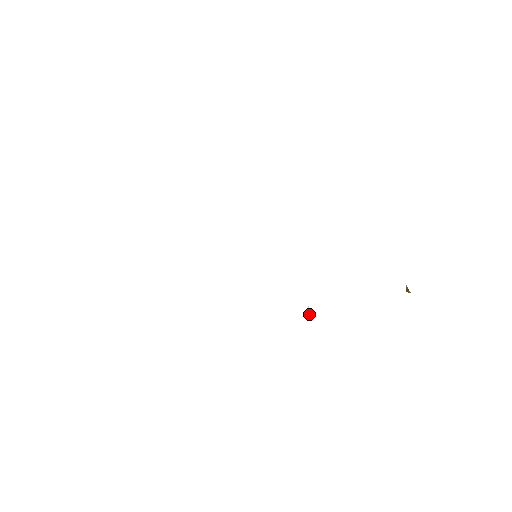
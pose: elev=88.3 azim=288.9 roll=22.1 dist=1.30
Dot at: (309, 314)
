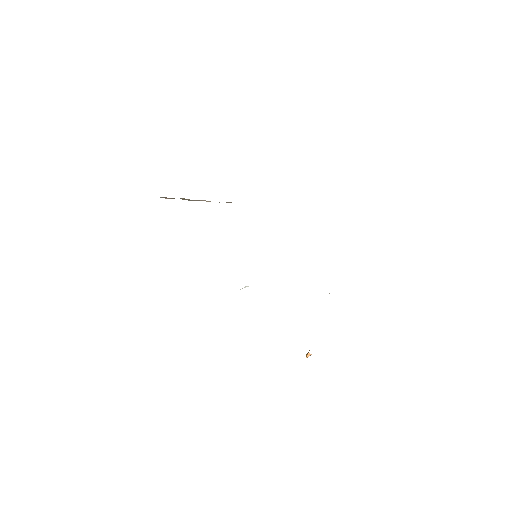
Dot at: occluded
